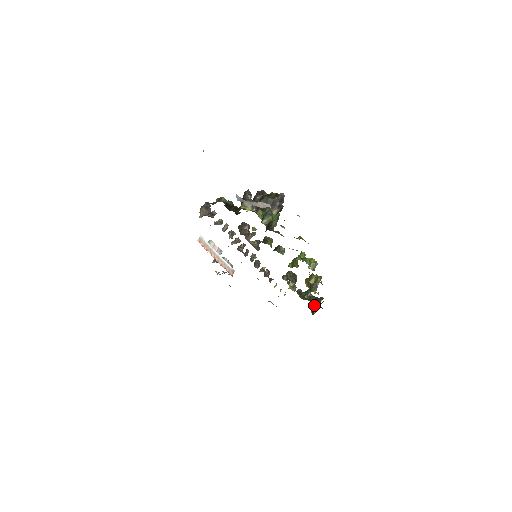
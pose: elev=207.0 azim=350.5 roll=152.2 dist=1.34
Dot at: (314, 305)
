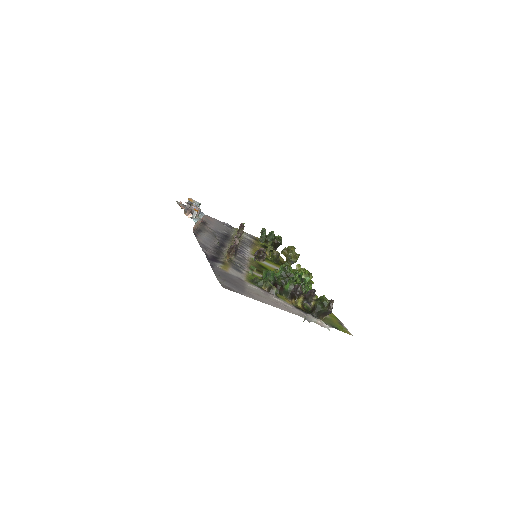
Dot at: (273, 244)
